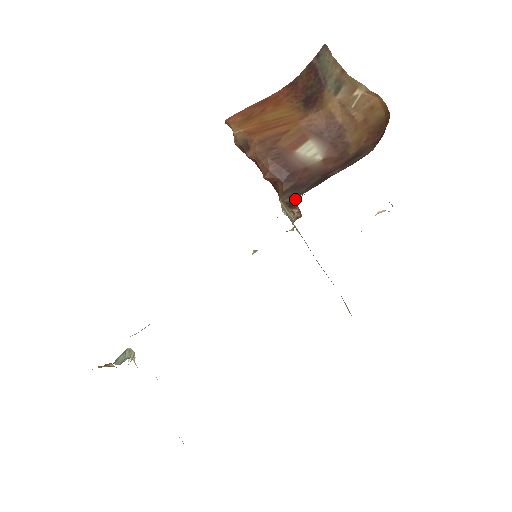
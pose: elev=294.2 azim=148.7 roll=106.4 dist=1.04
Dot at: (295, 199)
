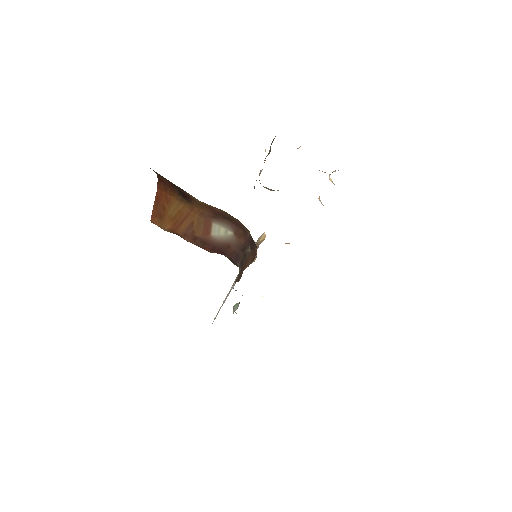
Dot at: (239, 269)
